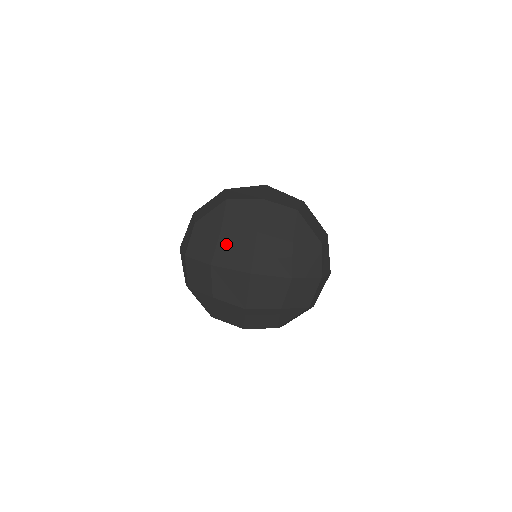
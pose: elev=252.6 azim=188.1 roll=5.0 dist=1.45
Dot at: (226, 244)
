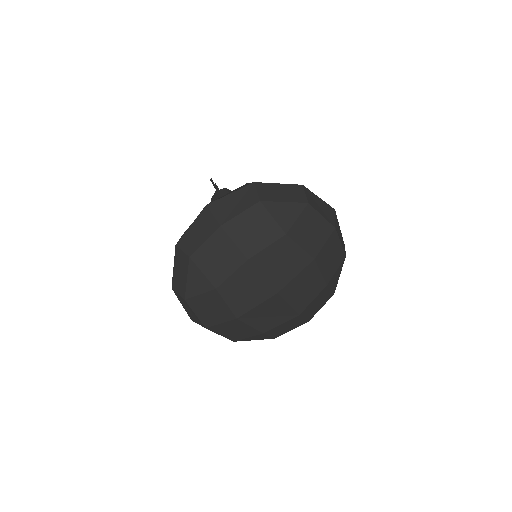
Dot at: (280, 250)
